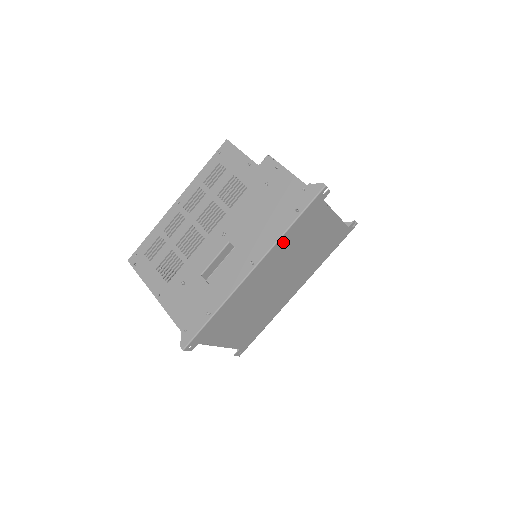
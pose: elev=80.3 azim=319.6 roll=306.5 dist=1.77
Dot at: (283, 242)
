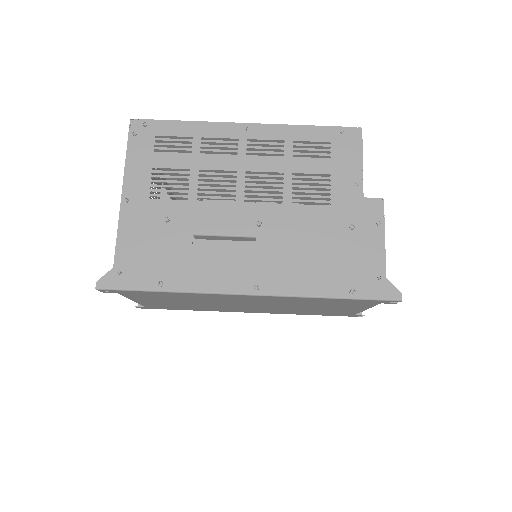
Dot at: (304, 299)
